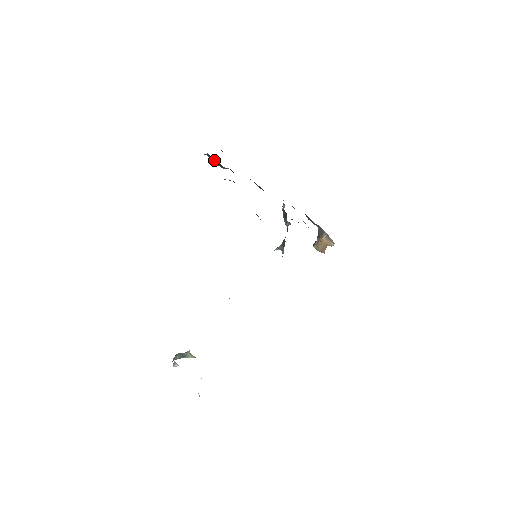
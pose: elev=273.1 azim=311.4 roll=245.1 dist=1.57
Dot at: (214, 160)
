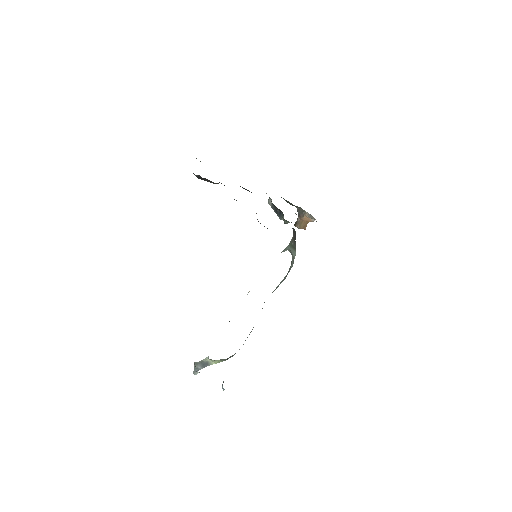
Dot at: (203, 178)
